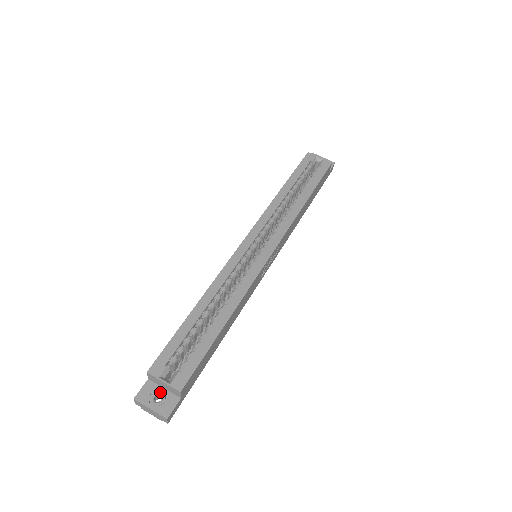
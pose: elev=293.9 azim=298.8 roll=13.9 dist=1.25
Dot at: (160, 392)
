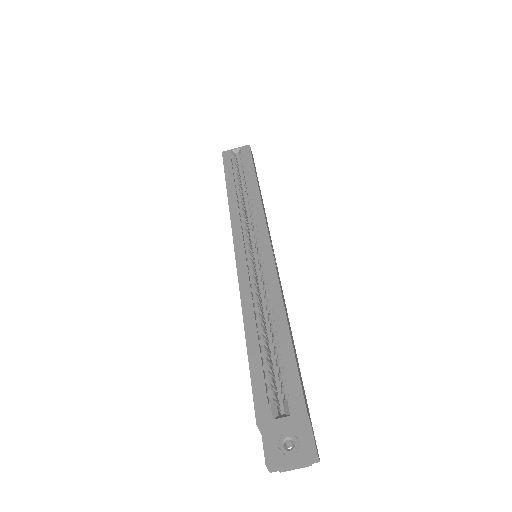
Dot at: (285, 436)
